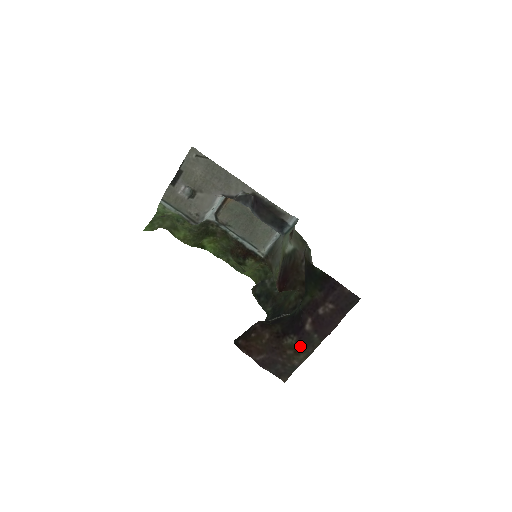
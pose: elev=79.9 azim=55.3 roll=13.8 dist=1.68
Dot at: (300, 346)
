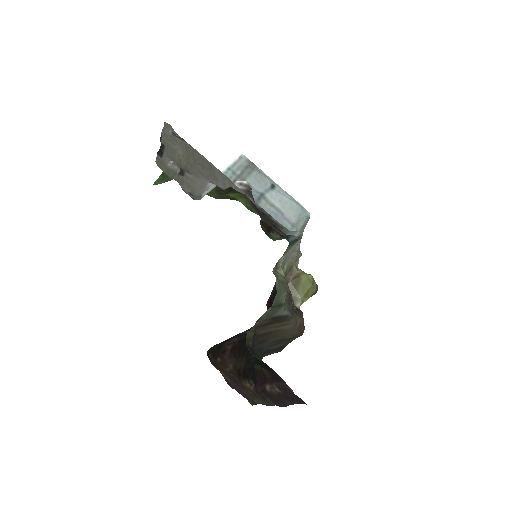
Dot at: (257, 395)
